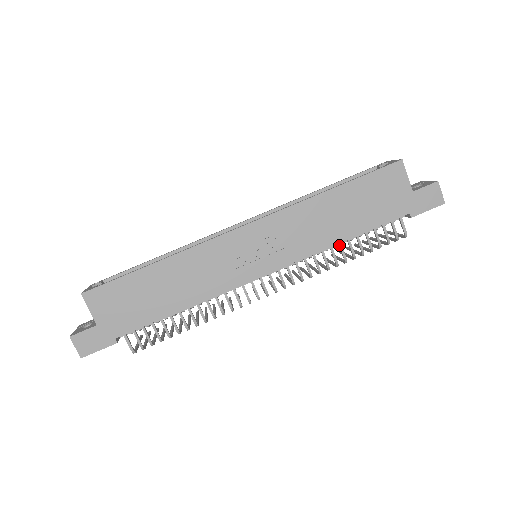
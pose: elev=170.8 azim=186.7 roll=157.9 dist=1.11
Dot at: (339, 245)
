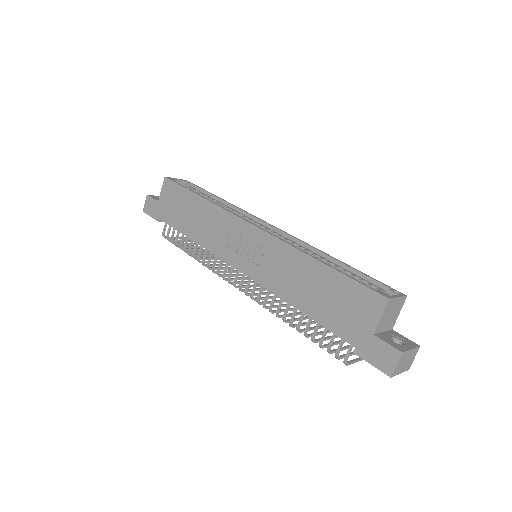
Dot at: (295, 308)
